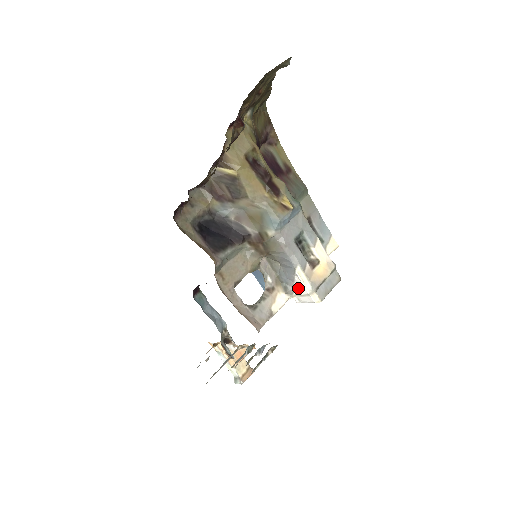
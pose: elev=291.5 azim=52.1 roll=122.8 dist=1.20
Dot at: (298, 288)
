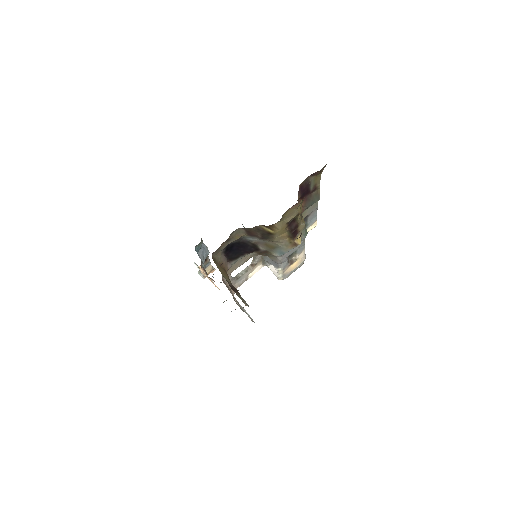
Dot at: (273, 269)
